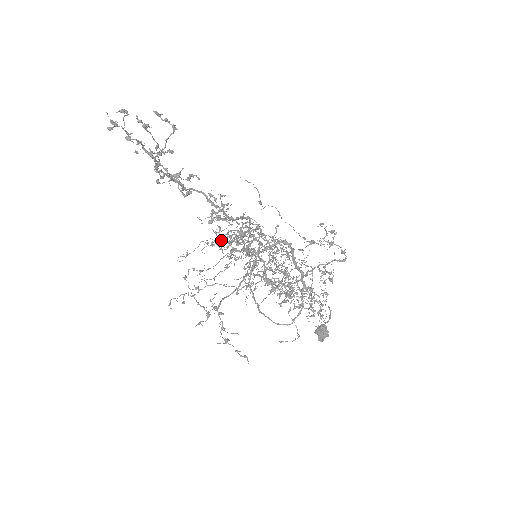
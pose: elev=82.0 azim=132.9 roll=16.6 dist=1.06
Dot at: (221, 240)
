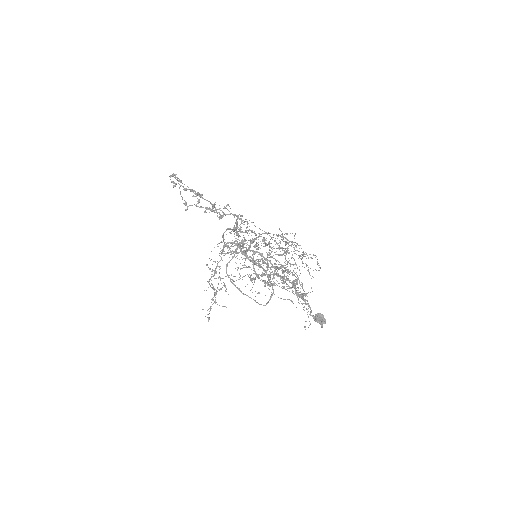
Dot at: occluded
